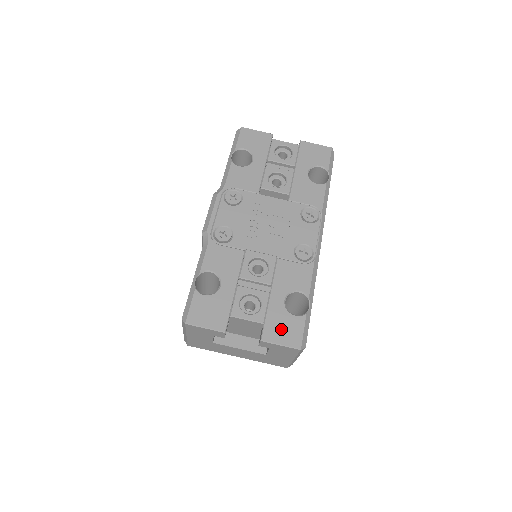
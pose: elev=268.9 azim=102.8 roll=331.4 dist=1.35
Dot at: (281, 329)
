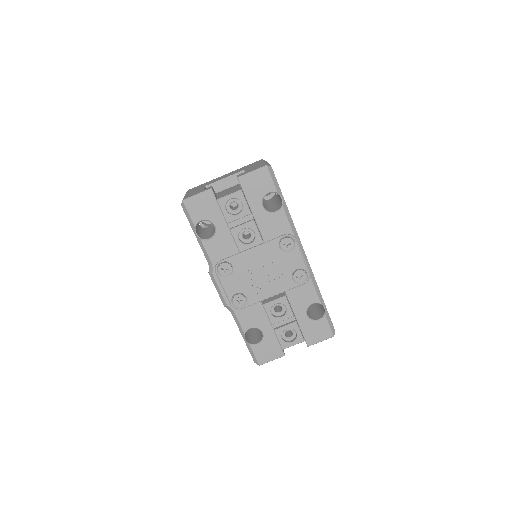
Dot at: (315, 334)
